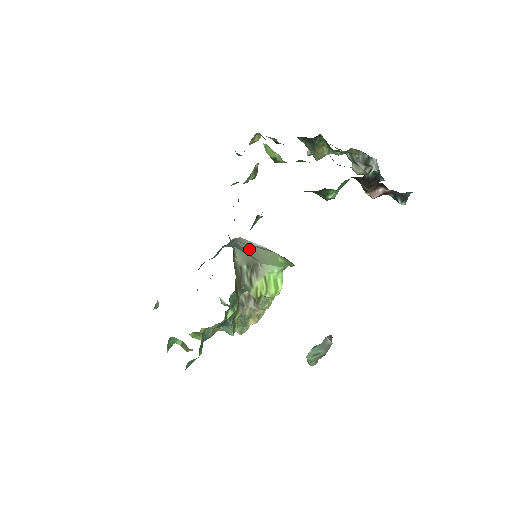
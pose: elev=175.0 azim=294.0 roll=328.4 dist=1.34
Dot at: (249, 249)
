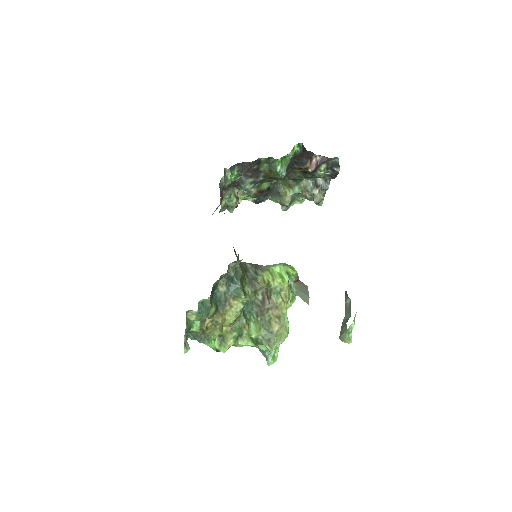
Dot at: occluded
